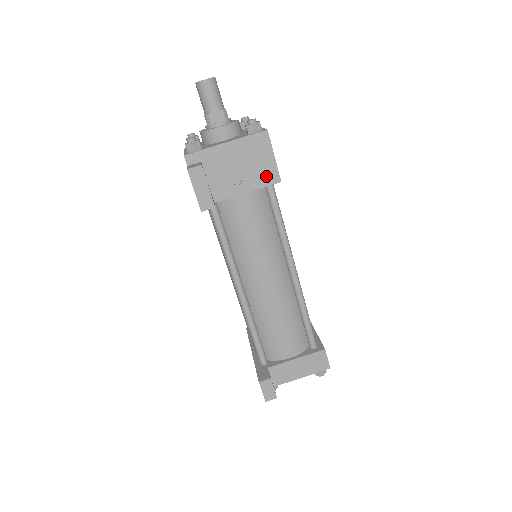
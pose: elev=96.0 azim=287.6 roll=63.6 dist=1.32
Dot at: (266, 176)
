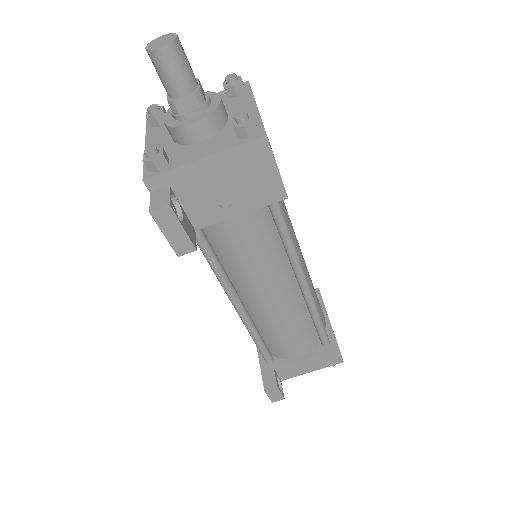
Dot at: (266, 193)
